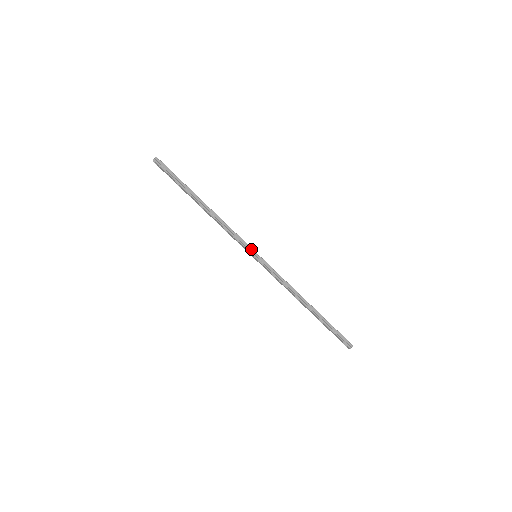
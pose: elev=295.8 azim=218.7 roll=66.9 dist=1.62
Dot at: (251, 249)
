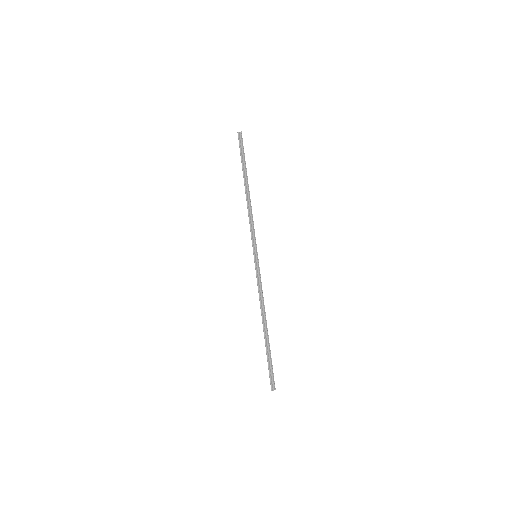
Dot at: (256, 248)
